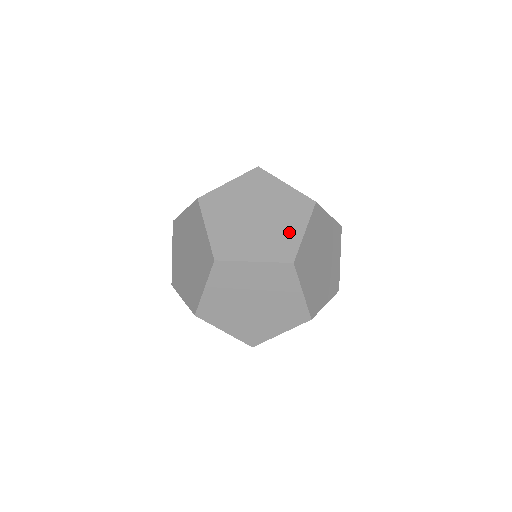
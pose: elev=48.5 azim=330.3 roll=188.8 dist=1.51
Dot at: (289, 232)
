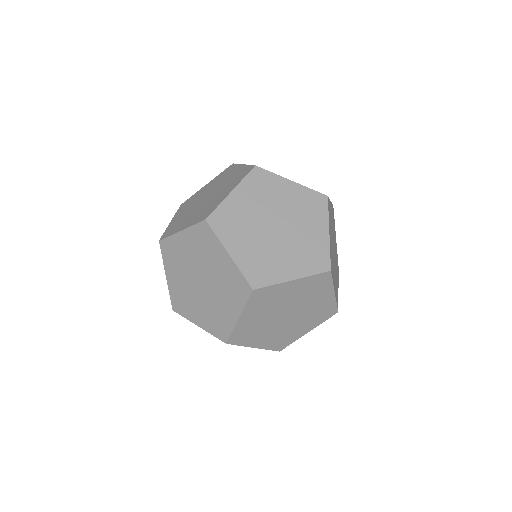
Dot at: (225, 312)
